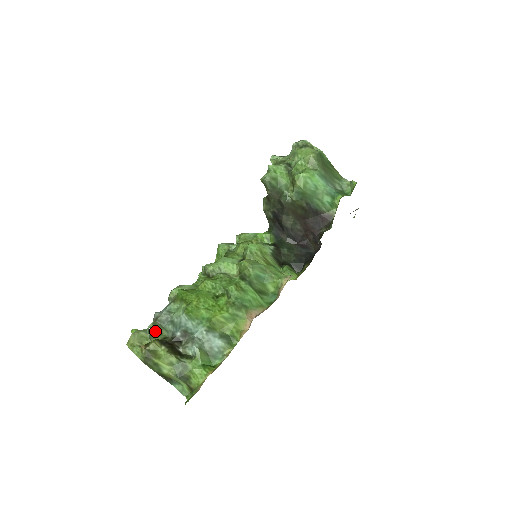
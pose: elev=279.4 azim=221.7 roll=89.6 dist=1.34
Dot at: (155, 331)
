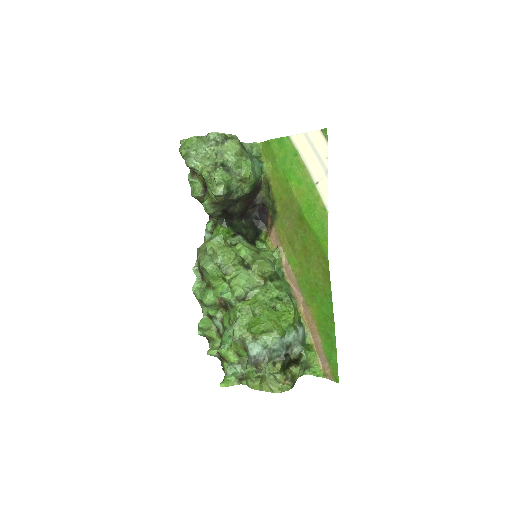
Dot at: occluded
